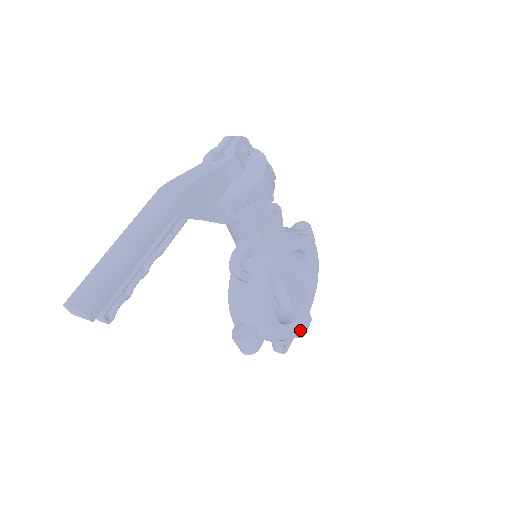
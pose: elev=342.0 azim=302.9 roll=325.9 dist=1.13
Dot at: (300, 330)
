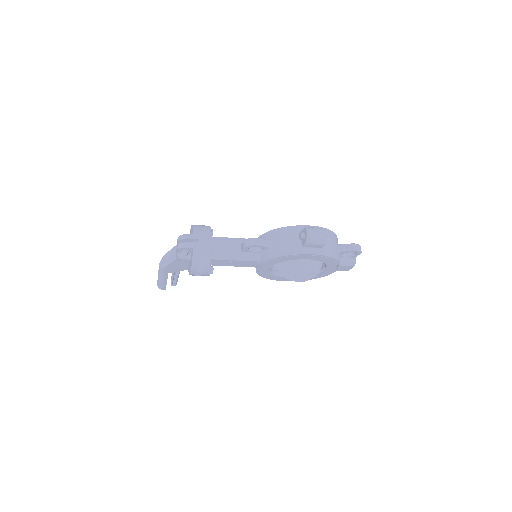
Dot at: (338, 270)
